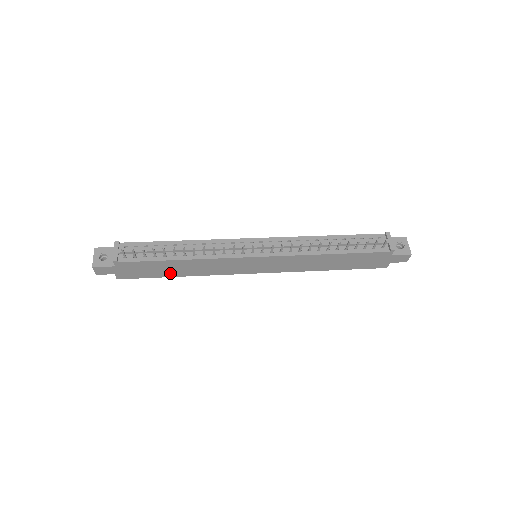
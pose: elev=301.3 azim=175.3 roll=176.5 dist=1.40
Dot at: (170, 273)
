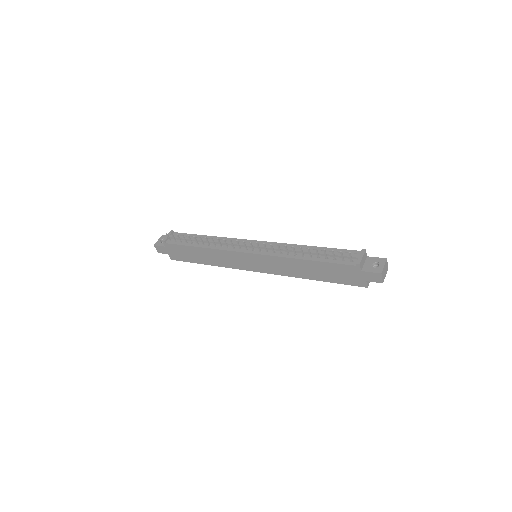
Dot at: (199, 260)
